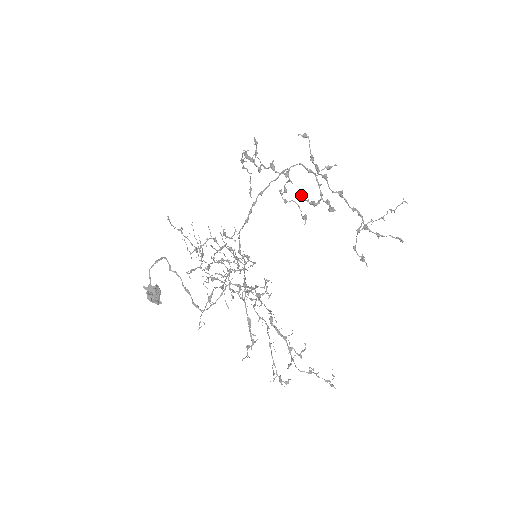
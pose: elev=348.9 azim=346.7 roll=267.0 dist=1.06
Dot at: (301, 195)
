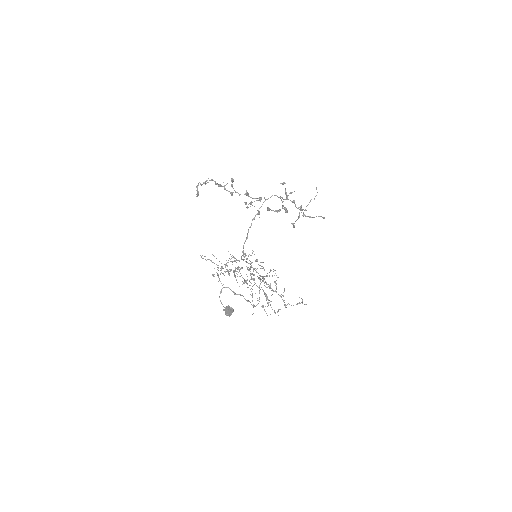
Dot at: (267, 207)
